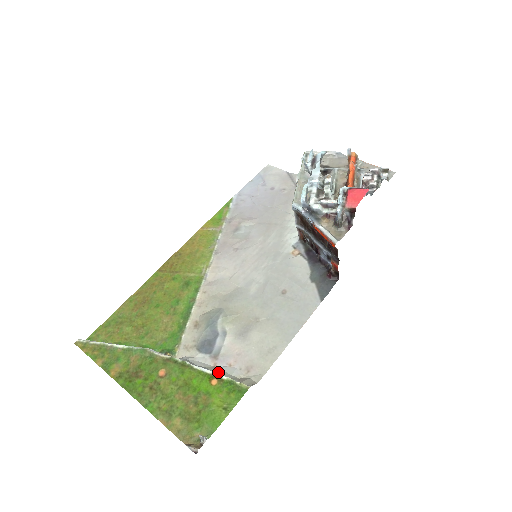
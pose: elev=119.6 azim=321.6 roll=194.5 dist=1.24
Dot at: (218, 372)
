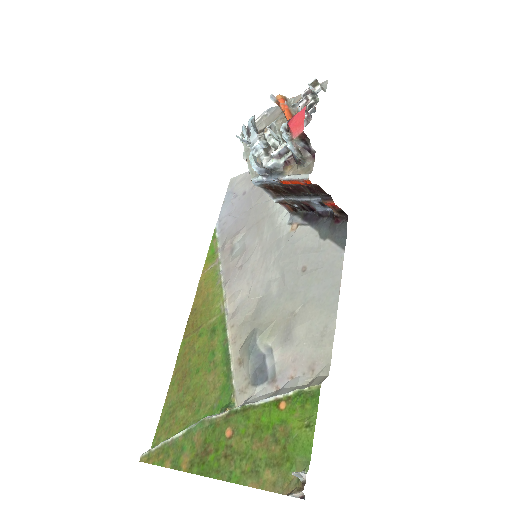
Dot at: (282, 392)
